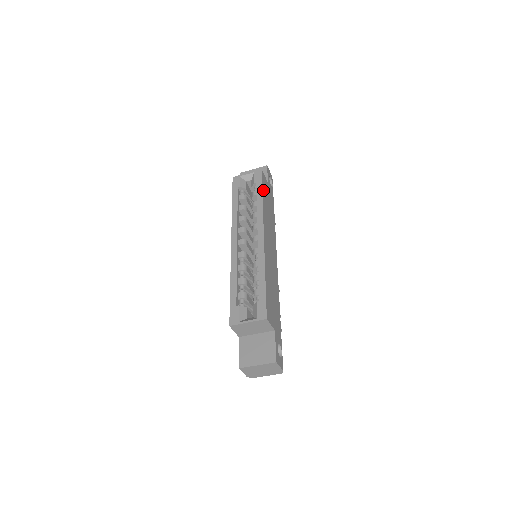
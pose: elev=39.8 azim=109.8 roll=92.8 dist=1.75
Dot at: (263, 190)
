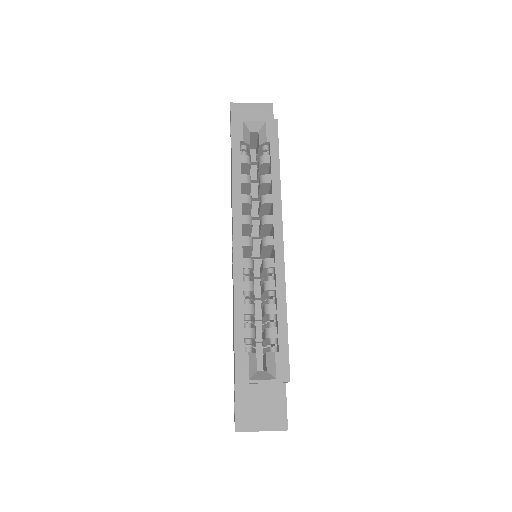
Dot at: (278, 157)
